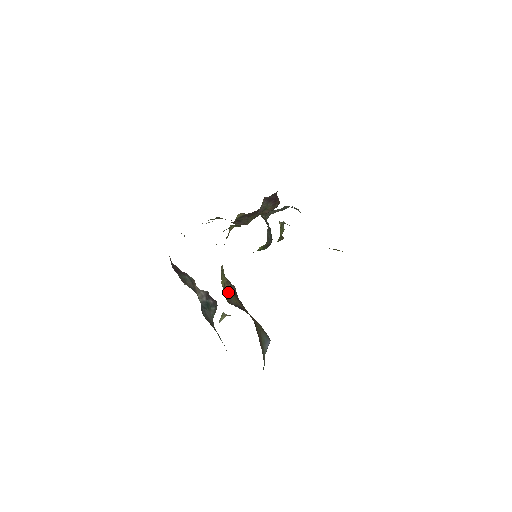
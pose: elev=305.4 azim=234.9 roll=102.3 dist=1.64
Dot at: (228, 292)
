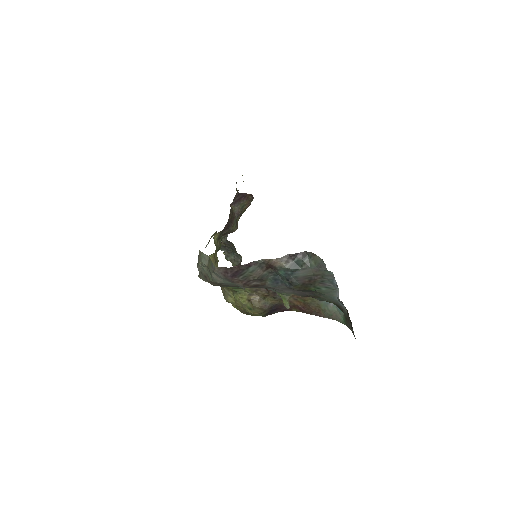
Dot at: (257, 301)
